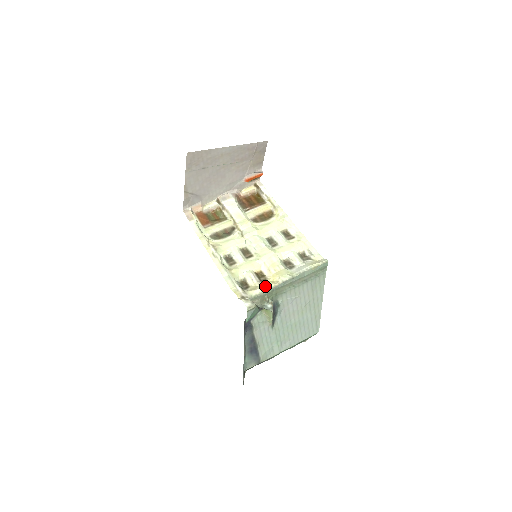
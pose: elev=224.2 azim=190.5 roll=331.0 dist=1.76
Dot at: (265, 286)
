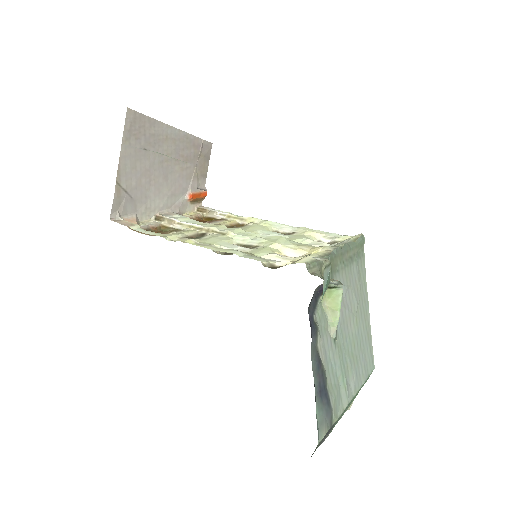
Dot at: (314, 254)
